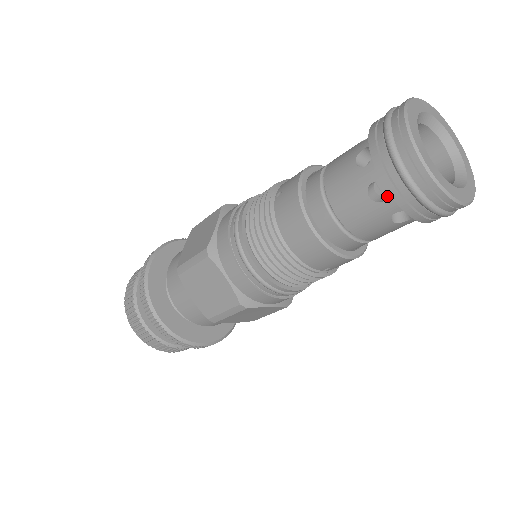
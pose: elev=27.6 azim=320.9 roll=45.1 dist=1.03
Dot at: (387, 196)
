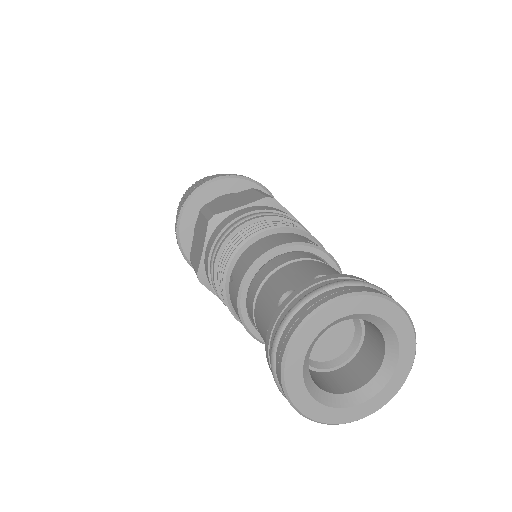
Dot at: occluded
